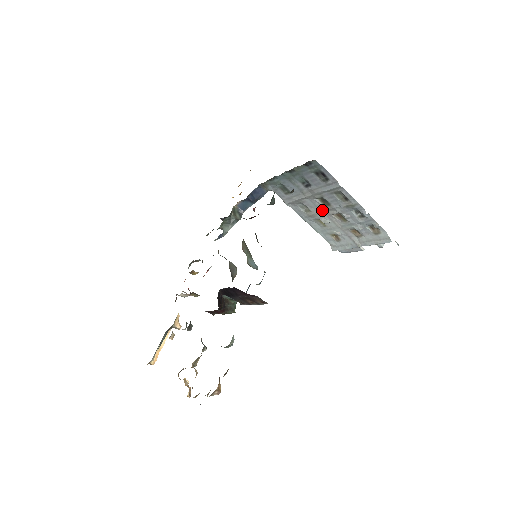
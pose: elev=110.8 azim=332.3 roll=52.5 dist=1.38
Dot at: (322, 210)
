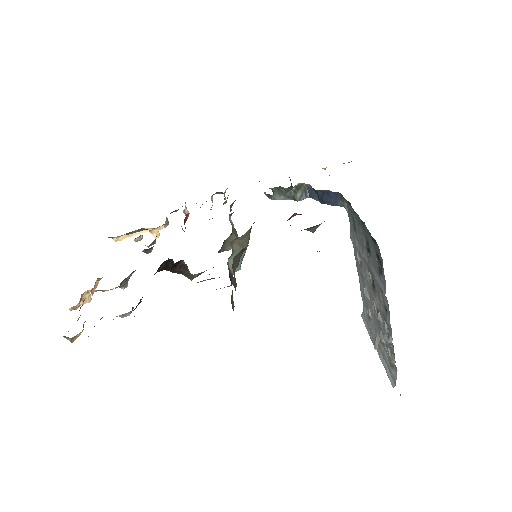
Dot at: (369, 283)
